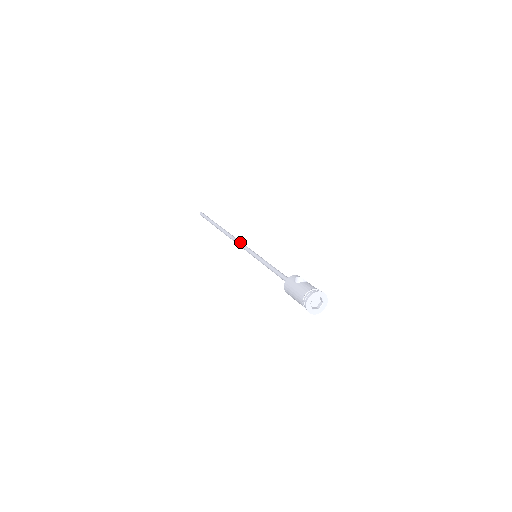
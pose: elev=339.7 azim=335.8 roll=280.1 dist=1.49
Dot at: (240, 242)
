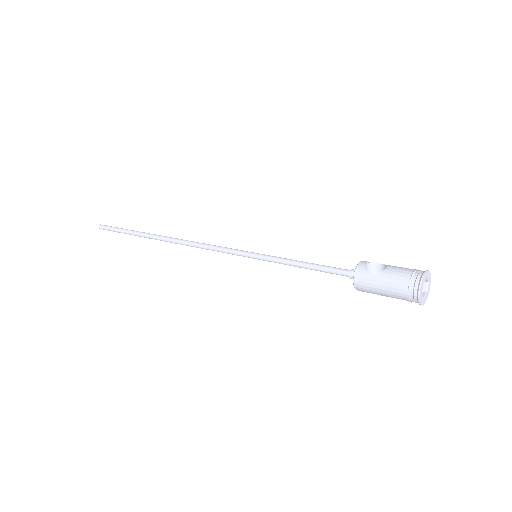
Dot at: (211, 246)
